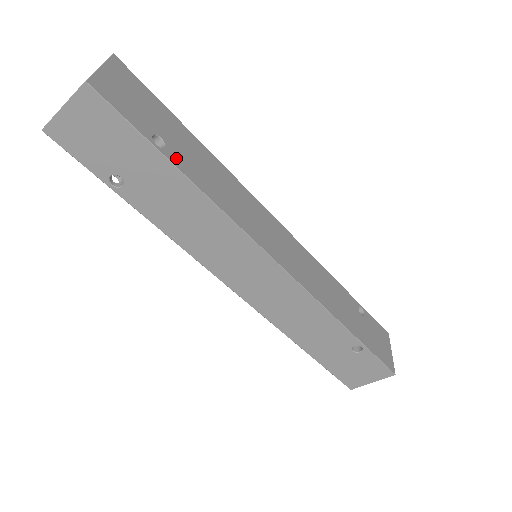
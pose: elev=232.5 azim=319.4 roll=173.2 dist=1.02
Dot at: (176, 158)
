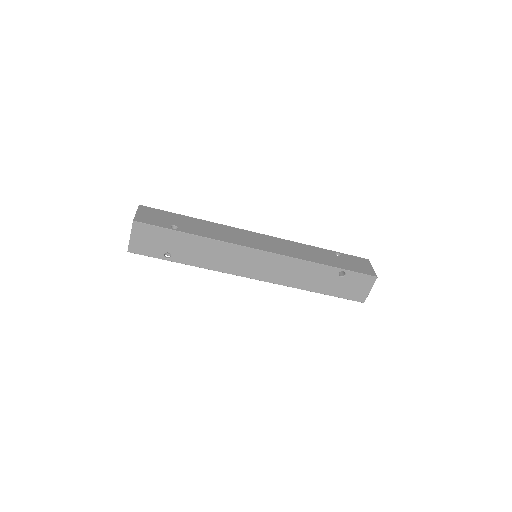
Dot at: (186, 230)
